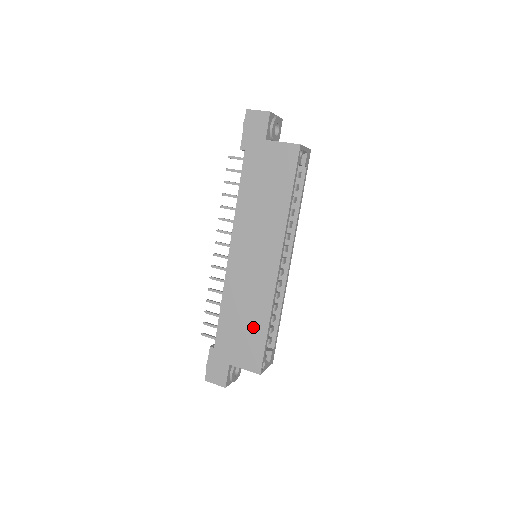
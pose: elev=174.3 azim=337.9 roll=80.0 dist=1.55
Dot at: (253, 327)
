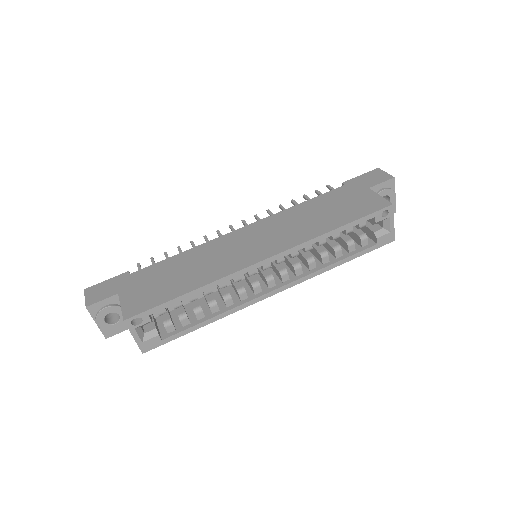
Dot at: (178, 283)
